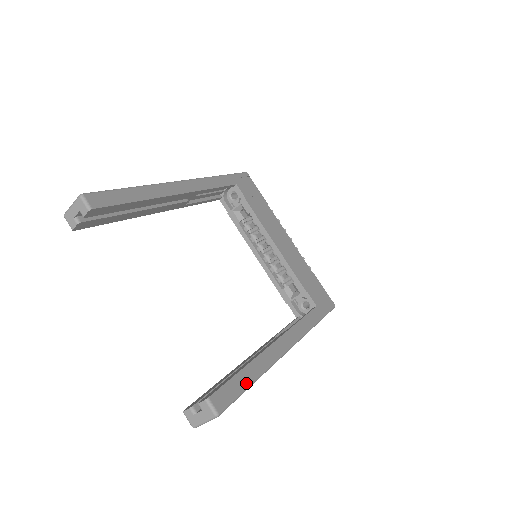
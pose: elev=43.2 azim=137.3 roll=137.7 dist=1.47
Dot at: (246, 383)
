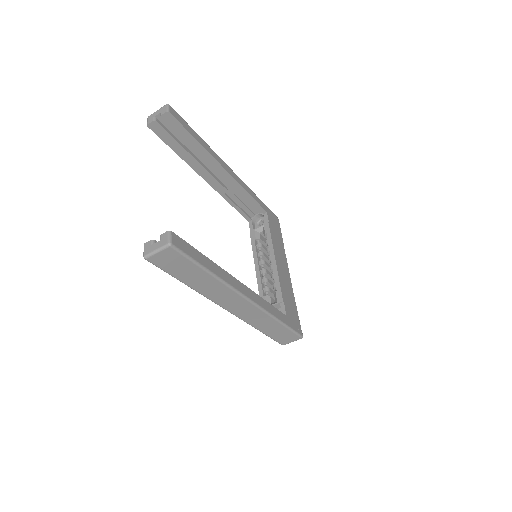
Dot at: (202, 263)
